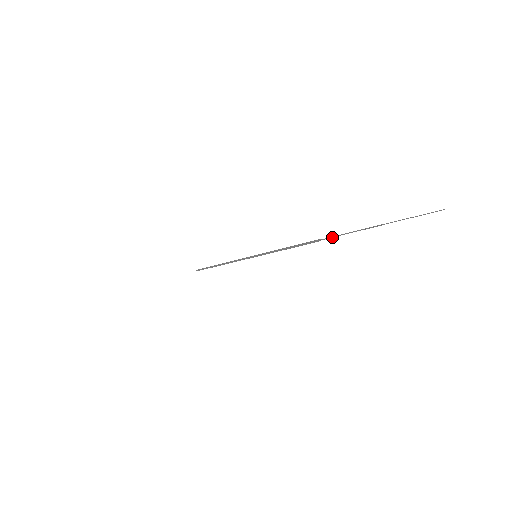
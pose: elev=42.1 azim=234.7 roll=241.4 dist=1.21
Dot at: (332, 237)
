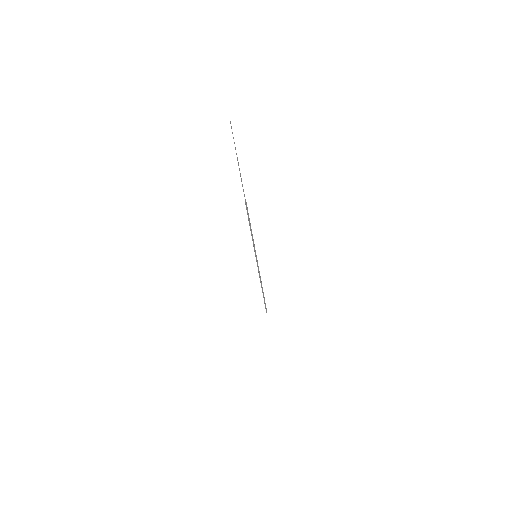
Dot at: (244, 194)
